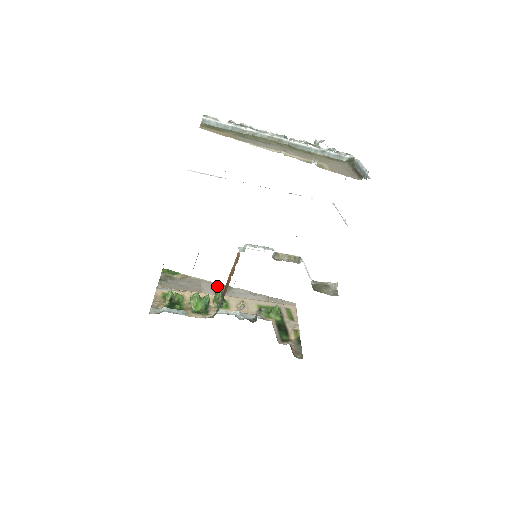
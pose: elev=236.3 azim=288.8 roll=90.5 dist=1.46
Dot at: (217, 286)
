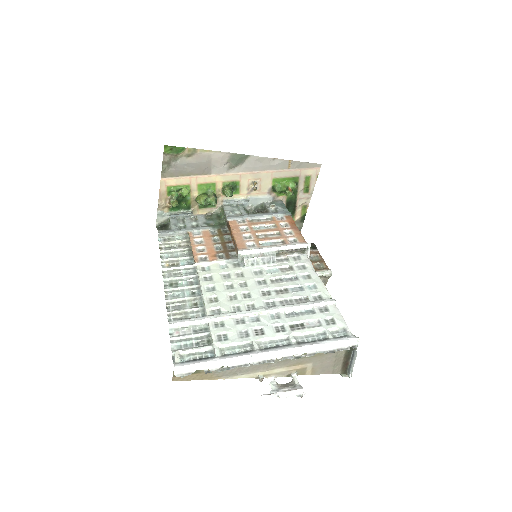
Dot at: (230, 158)
